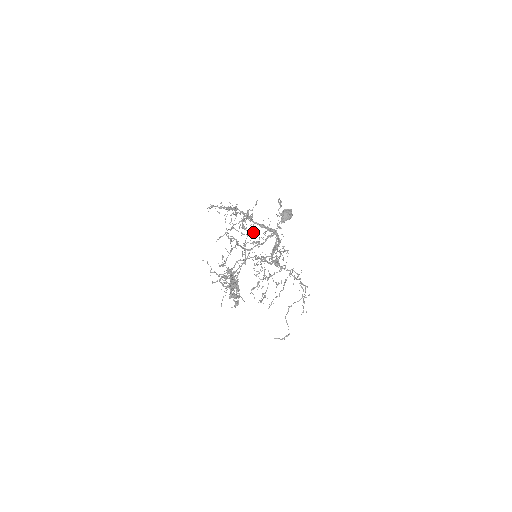
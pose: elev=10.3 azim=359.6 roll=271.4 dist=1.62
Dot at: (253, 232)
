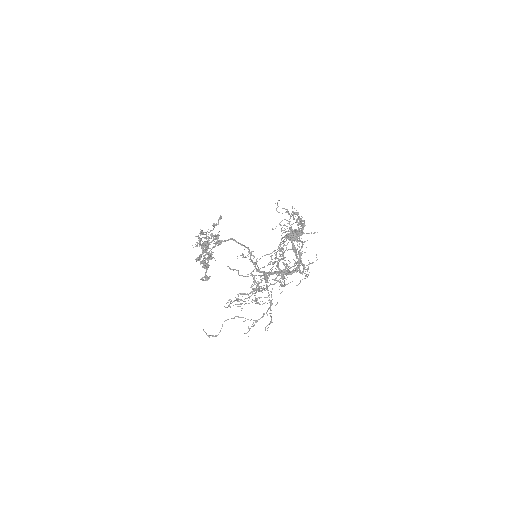
Dot at: (283, 246)
